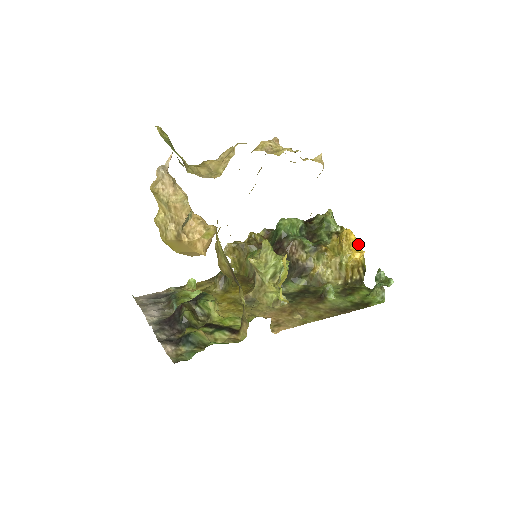
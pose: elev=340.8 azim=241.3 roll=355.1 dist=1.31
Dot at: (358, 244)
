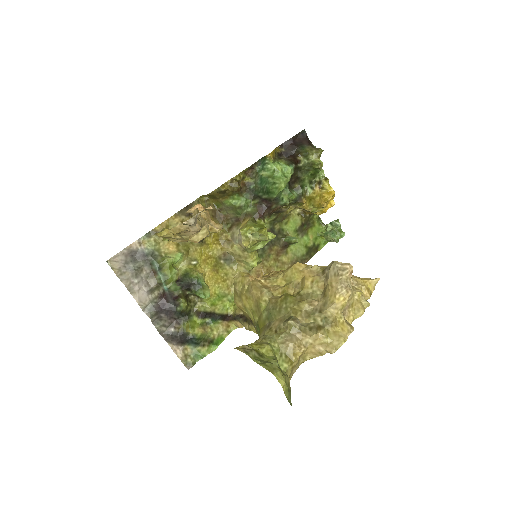
Dot at: (333, 197)
